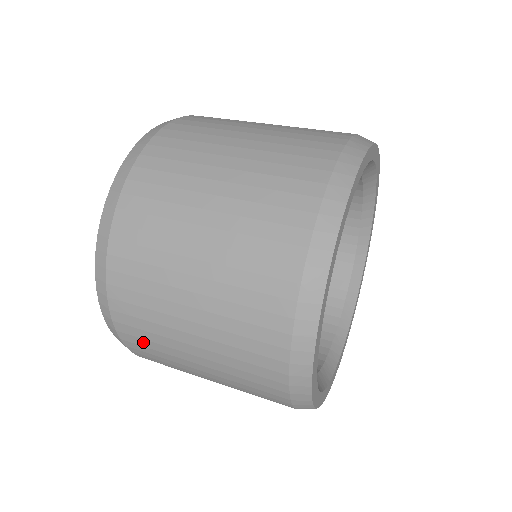
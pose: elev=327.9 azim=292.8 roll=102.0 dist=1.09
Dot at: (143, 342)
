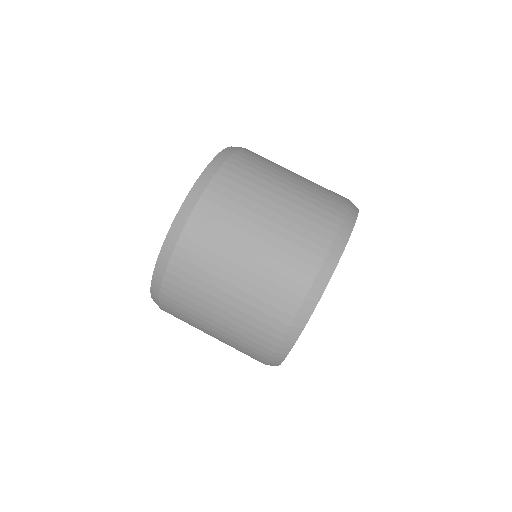
Dot at: occluded
